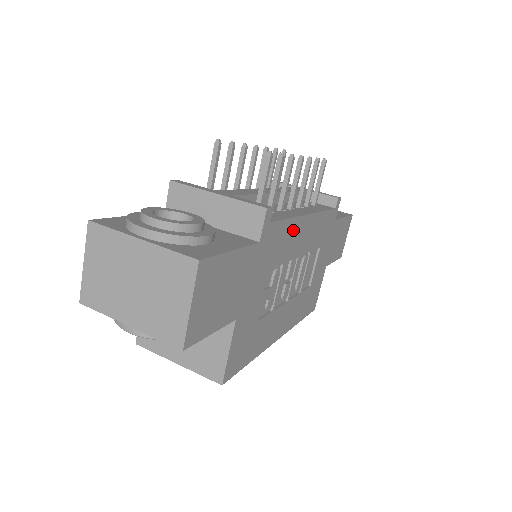
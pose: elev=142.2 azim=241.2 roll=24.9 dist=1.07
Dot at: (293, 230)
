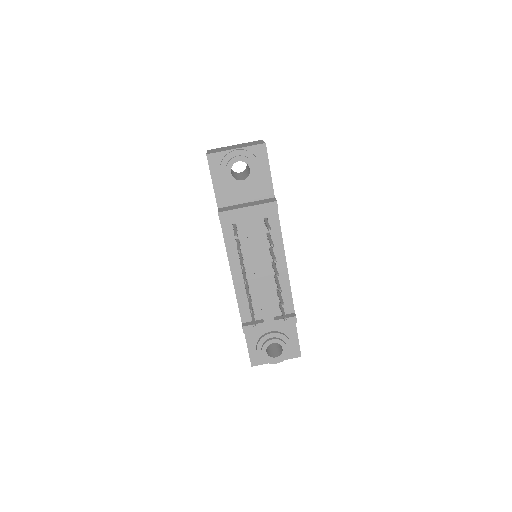
Dot at: occluded
